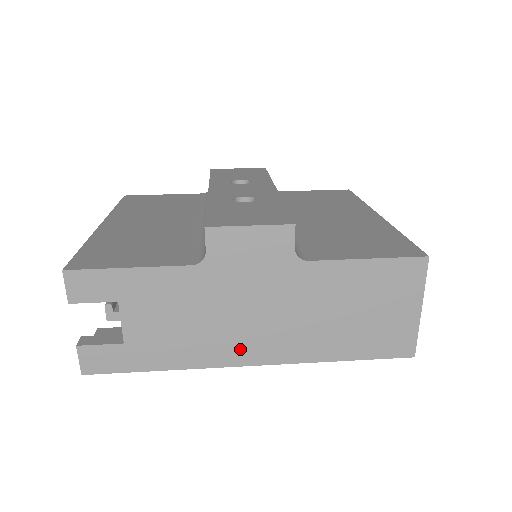
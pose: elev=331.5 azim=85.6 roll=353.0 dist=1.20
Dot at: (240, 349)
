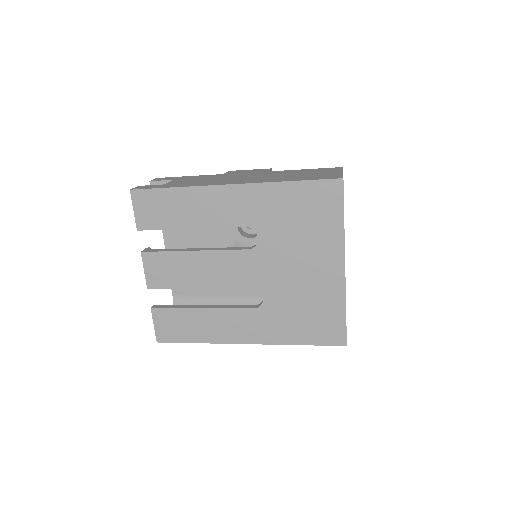
Dot at: (227, 182)
